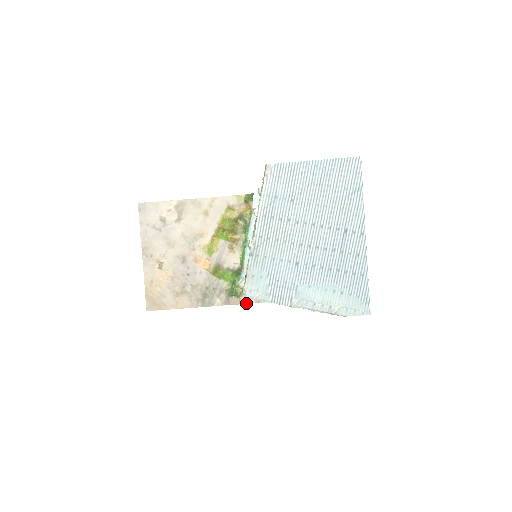
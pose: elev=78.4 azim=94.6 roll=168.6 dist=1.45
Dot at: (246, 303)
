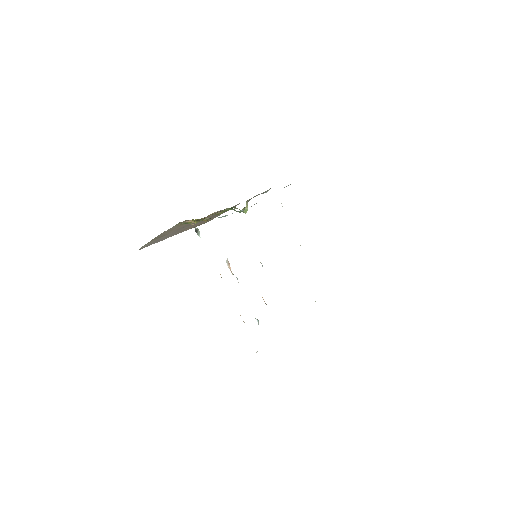
Dot at: occluded
